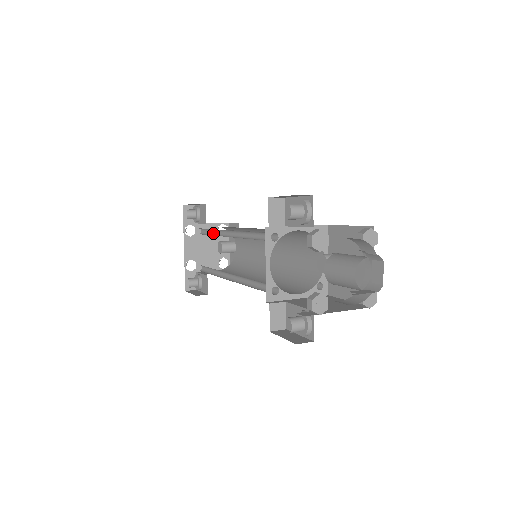
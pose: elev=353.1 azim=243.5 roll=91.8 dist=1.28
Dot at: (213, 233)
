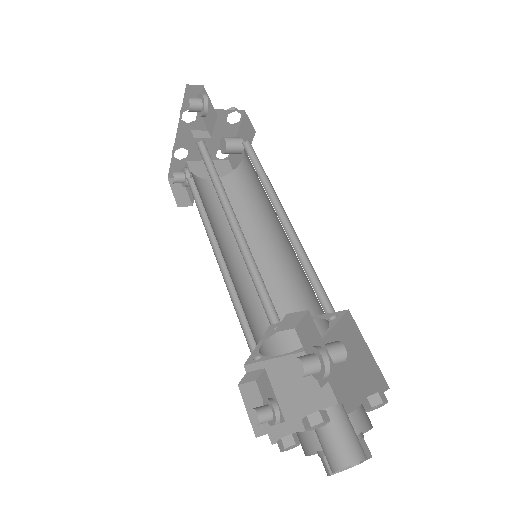
Dot at: (215, 173)
